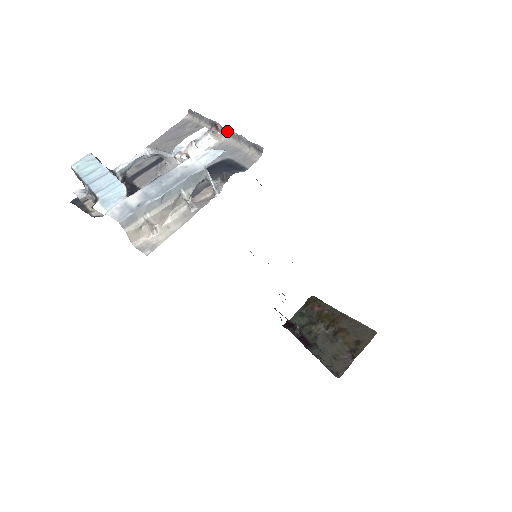
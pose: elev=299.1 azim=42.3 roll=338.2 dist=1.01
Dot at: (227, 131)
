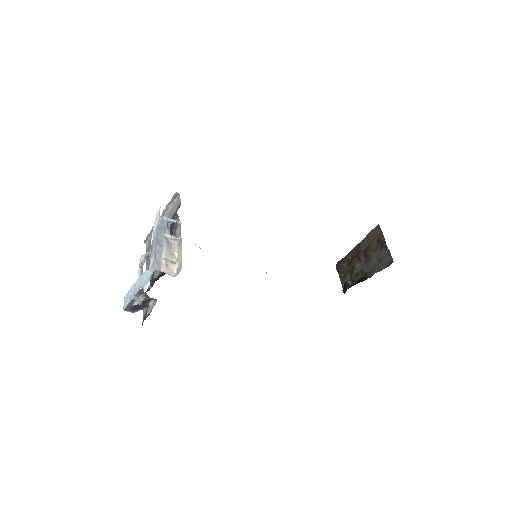
Dot at: (162, 216)
